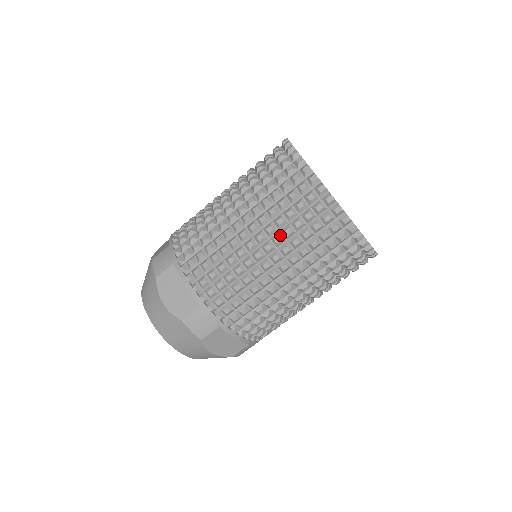
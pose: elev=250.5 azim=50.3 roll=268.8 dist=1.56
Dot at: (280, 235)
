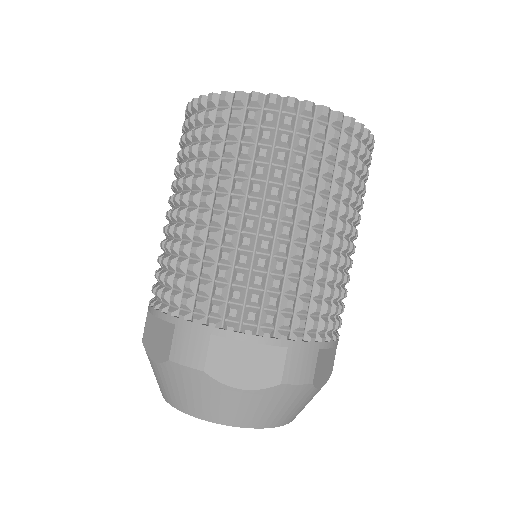
Dot at: (307, 192)
